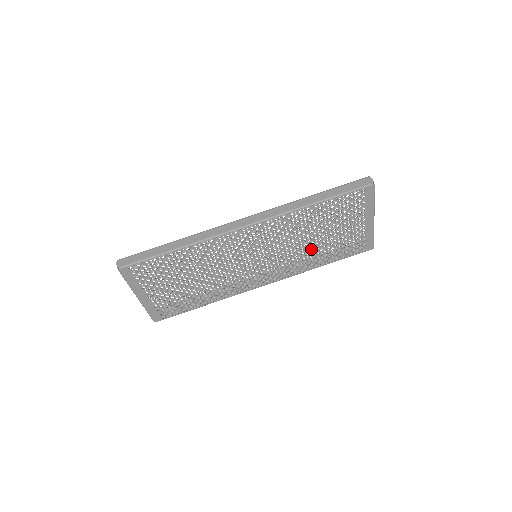
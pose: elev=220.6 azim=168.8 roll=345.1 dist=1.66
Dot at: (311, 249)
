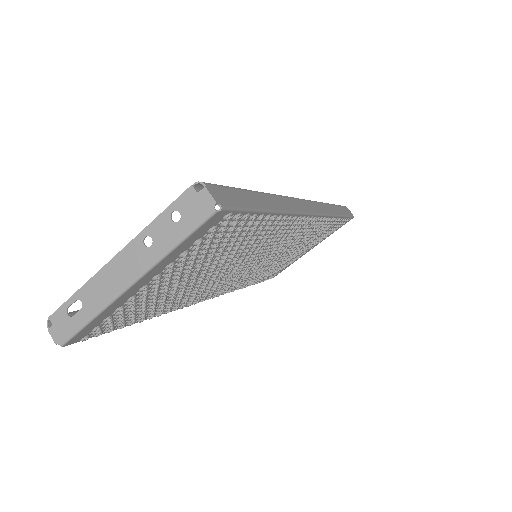
Dot at: (273, 264)
